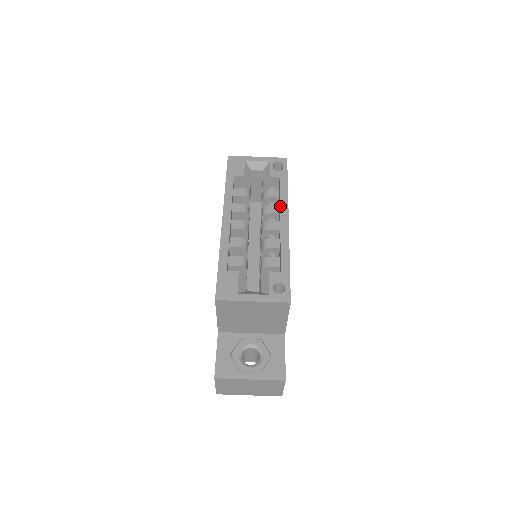
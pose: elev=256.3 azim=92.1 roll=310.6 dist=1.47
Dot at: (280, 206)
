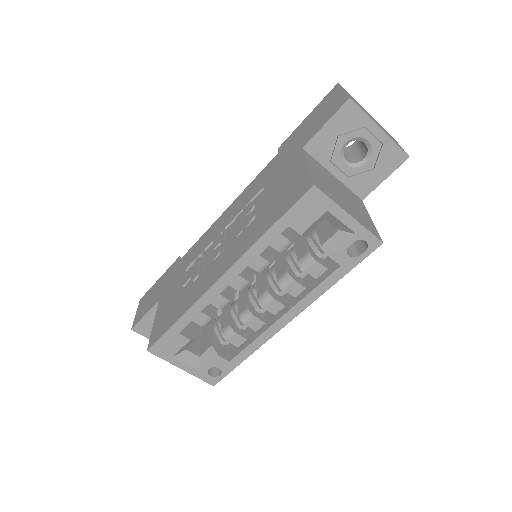
Dot at: (299, 302)
